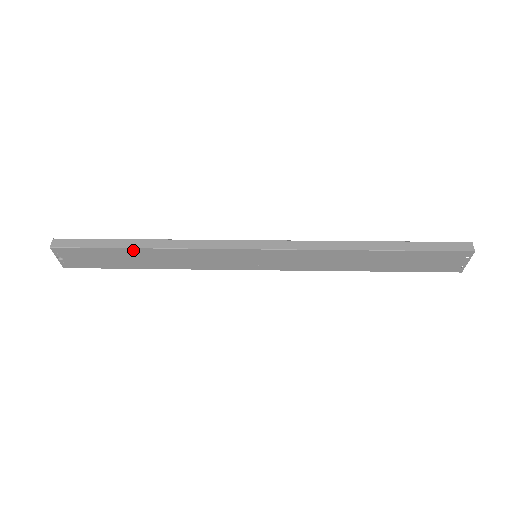
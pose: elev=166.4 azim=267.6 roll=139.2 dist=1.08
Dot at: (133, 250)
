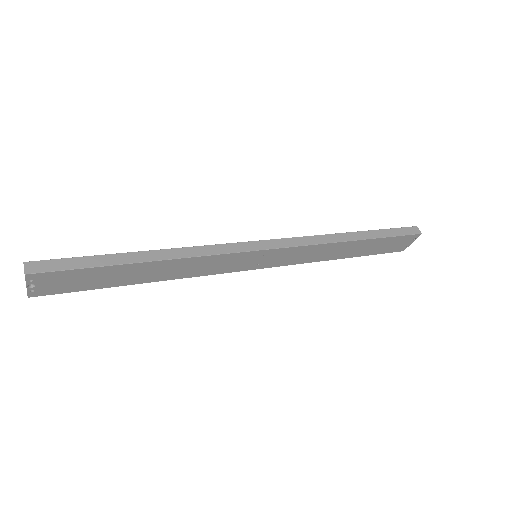
Dot at: (135, 265)
